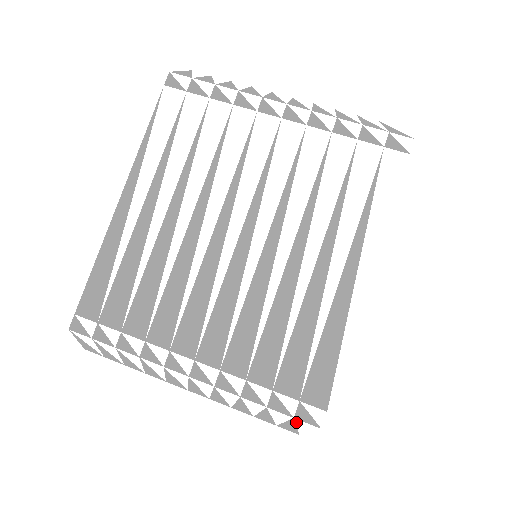
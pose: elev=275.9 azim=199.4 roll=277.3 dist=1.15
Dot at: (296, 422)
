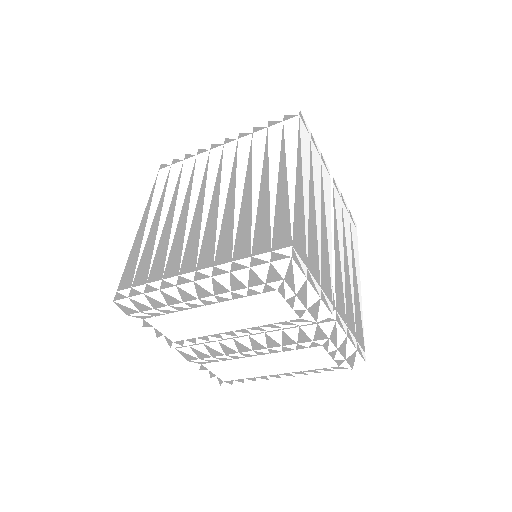
Dot at: (274, 266)
